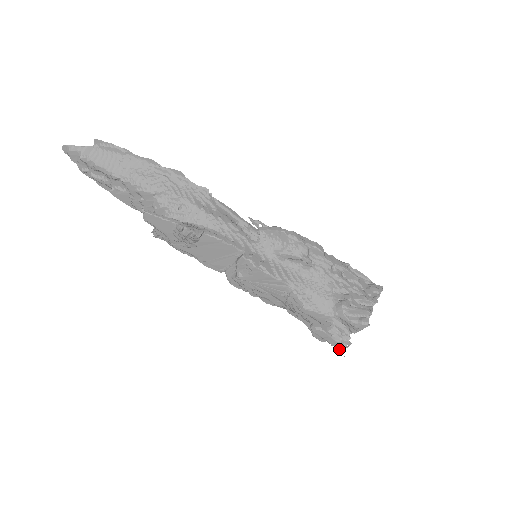
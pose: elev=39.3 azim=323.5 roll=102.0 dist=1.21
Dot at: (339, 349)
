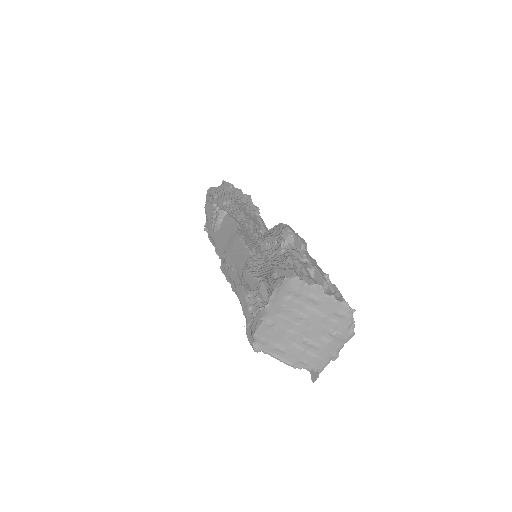
Dot at: (247, 321)
